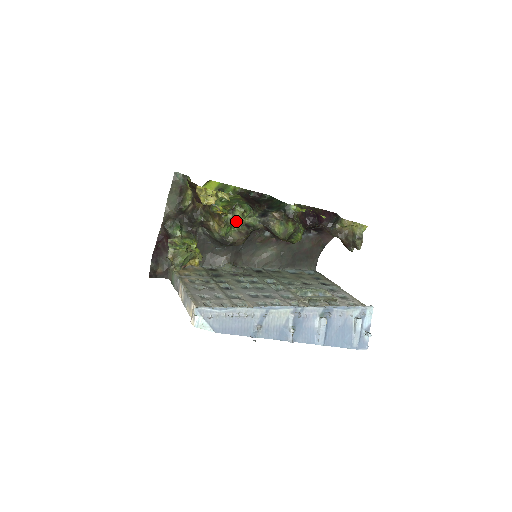
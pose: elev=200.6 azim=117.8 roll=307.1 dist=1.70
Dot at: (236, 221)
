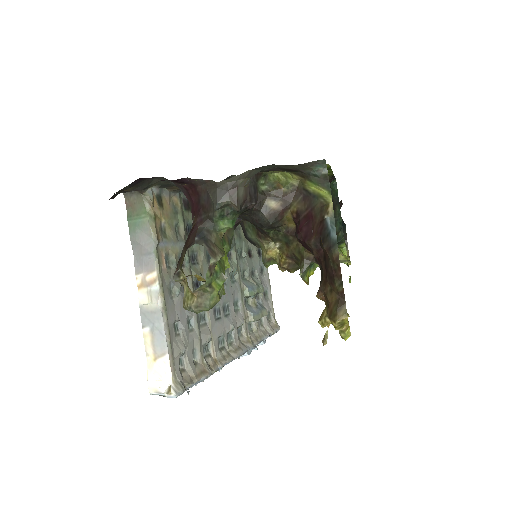
Dot at: occluded
